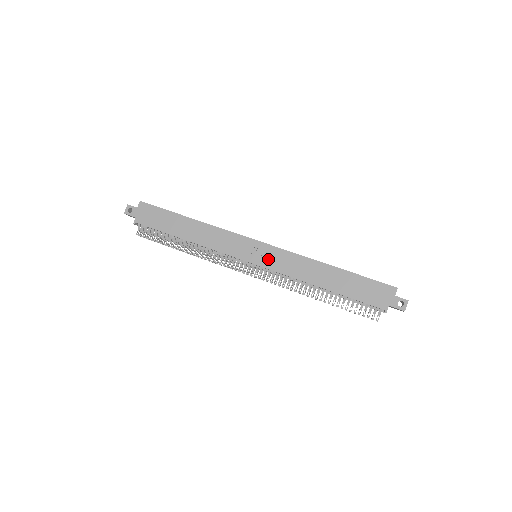
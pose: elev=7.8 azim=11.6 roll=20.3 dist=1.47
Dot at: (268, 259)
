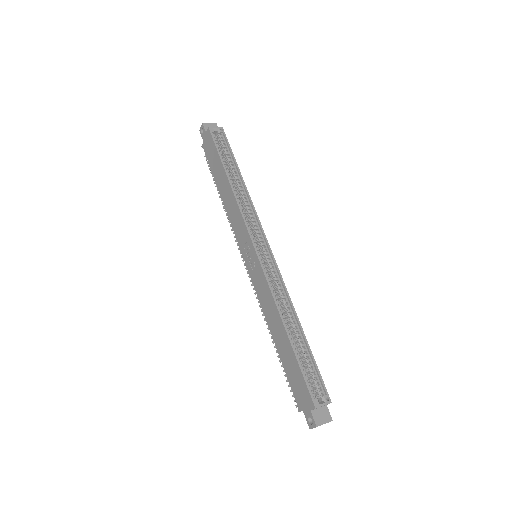
Dot at: (254, 271)
